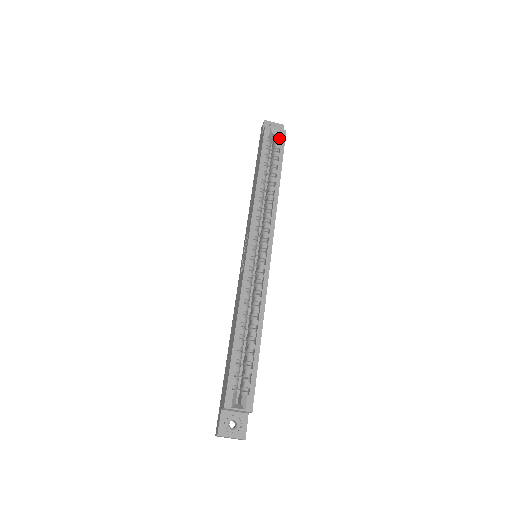
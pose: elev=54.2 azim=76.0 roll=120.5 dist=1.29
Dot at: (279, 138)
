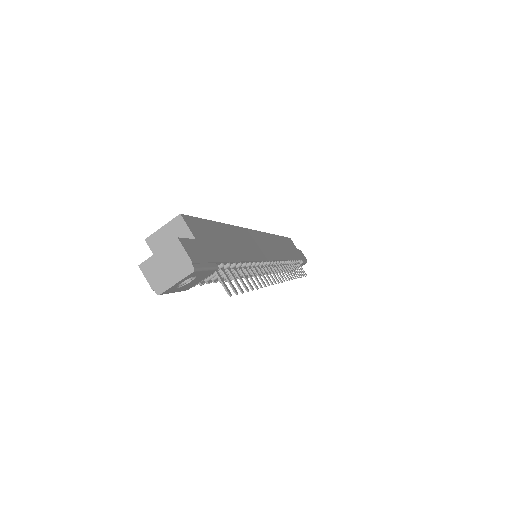
Dot at: occluded
